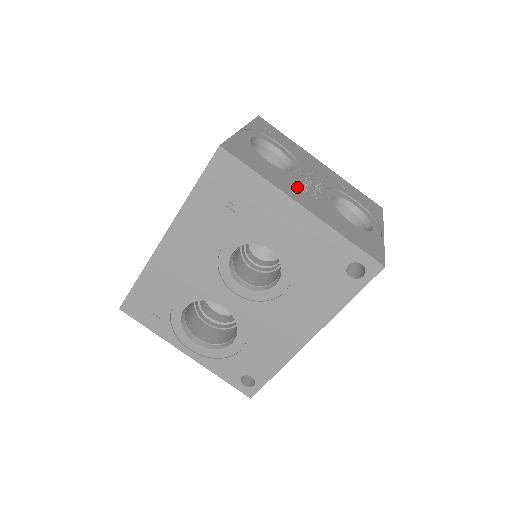
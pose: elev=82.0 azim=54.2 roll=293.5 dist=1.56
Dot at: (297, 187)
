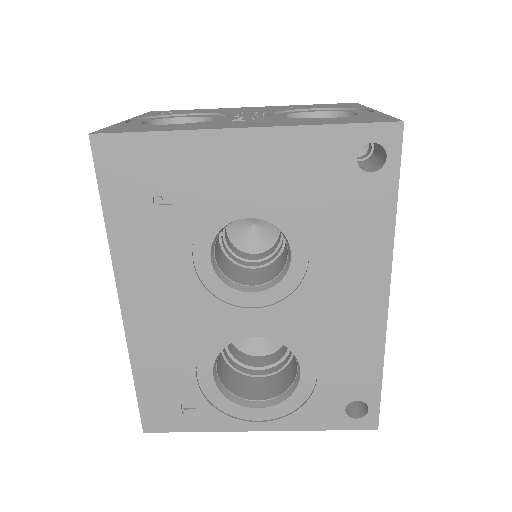
Dot at: (225, 122)
